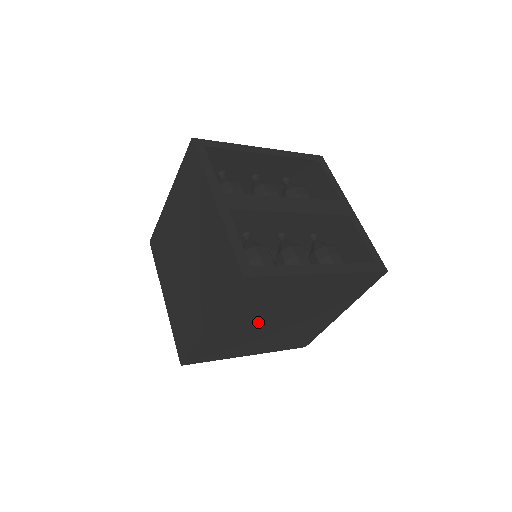
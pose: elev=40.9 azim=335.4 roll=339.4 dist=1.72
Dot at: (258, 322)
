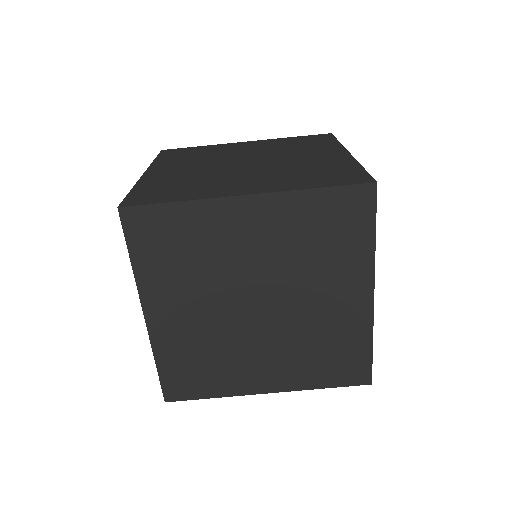
Dot at: (254, 271)
